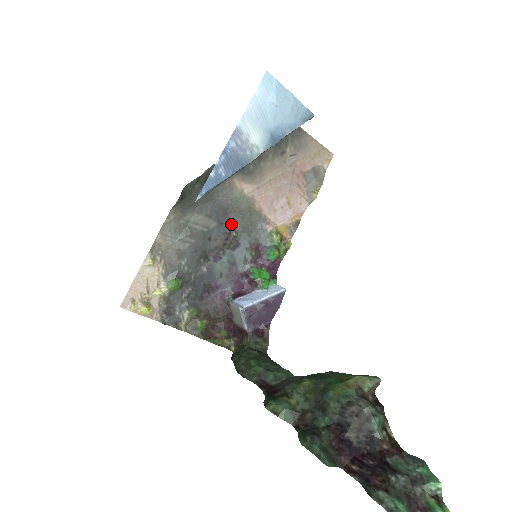
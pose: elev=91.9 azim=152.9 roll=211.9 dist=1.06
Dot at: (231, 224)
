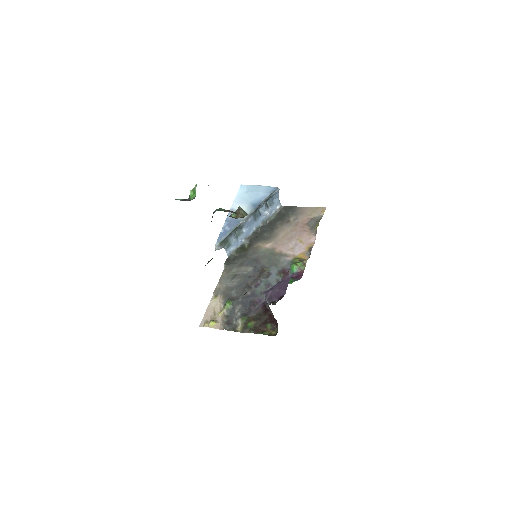
Dot at: (262, 265)
